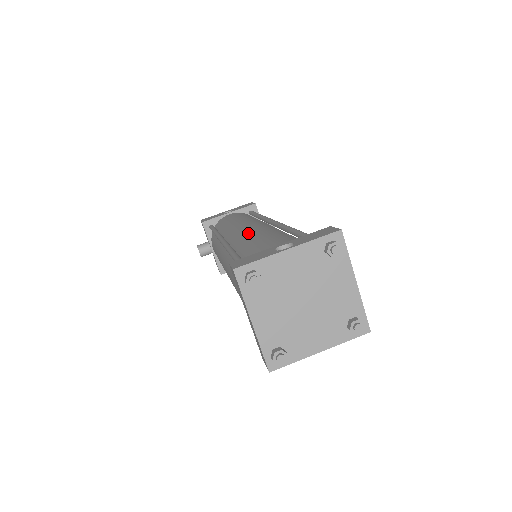
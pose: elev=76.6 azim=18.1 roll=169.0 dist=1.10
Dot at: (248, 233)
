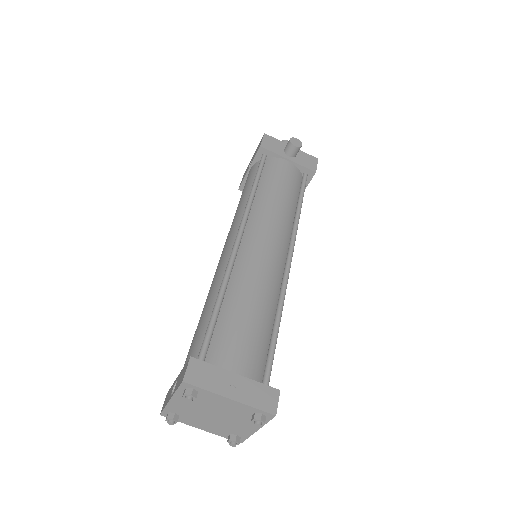
Dot at: (210, 287)
